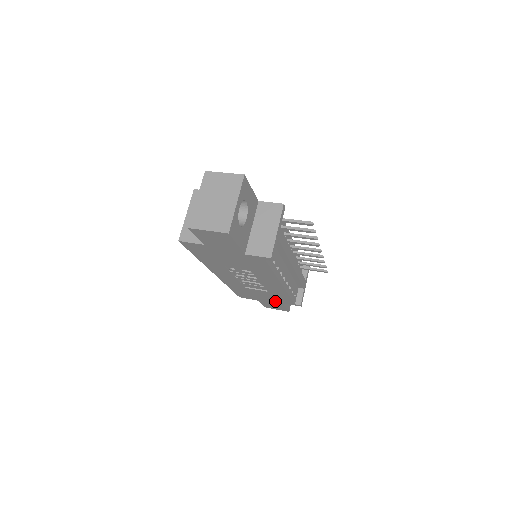
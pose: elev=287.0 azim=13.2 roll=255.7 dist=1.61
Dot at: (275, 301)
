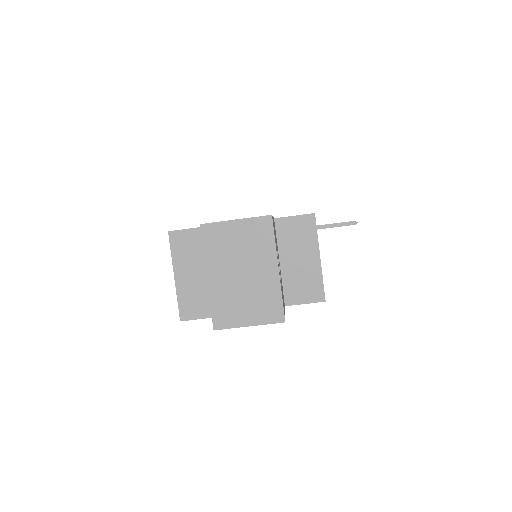
Dot at: occluded
